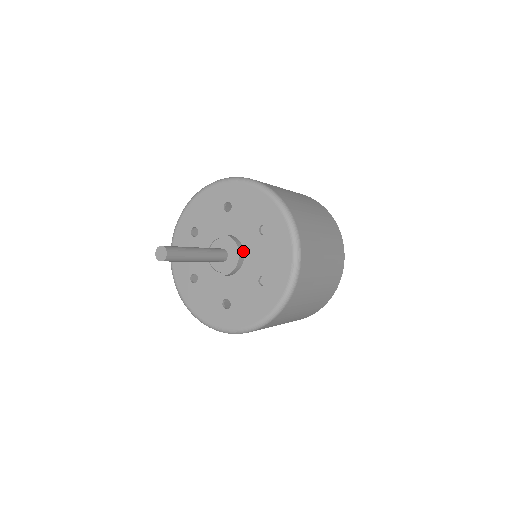
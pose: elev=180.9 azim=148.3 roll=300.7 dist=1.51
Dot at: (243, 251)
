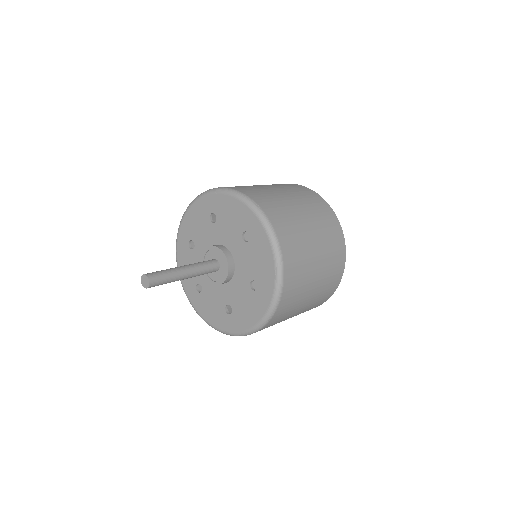
Dot at: (233, 259)
